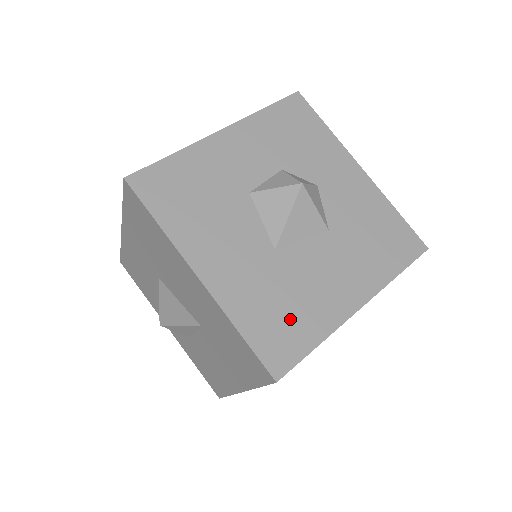
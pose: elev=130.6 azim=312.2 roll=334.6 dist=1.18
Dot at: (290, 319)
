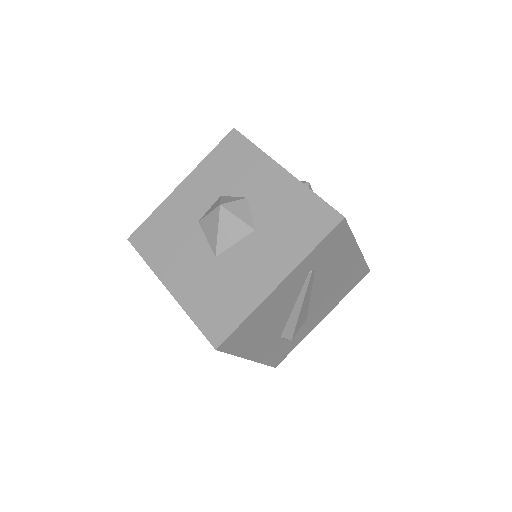
Dot at: (225, 304)
